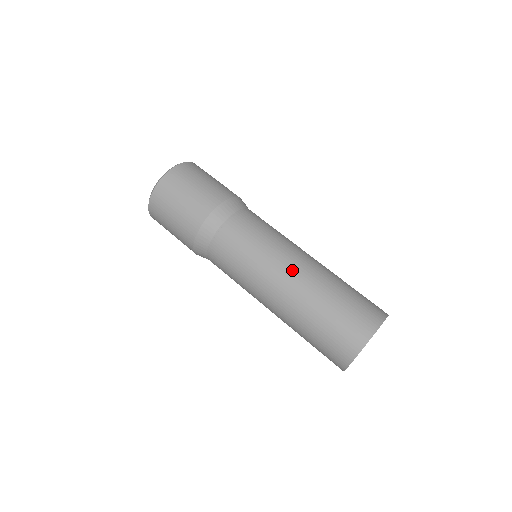
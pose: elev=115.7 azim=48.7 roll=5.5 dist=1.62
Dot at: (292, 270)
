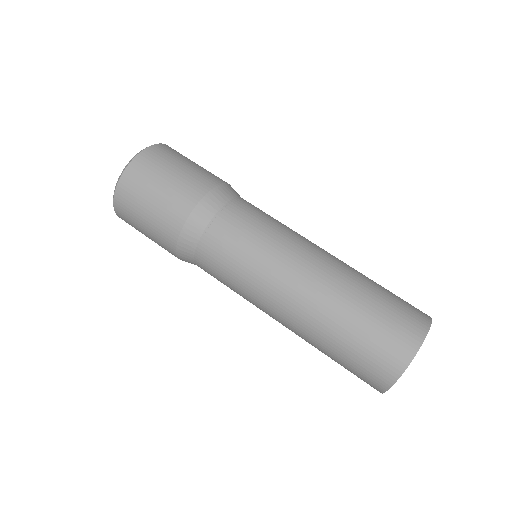
Dot at: (319, 257)
